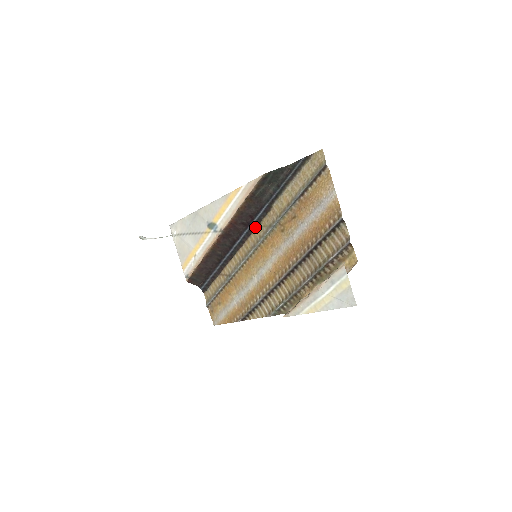
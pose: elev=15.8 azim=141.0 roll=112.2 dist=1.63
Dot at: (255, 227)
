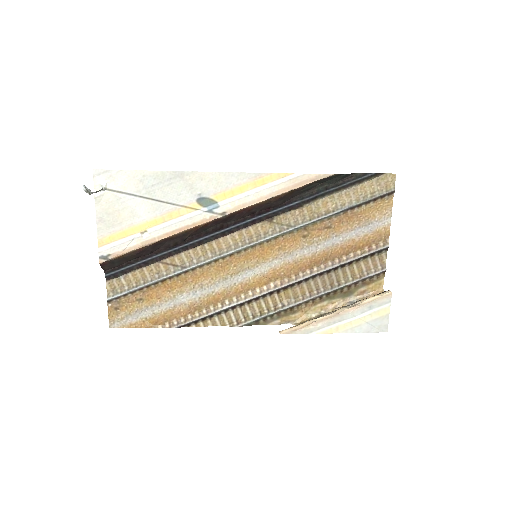
Dot at: (262, 220)
